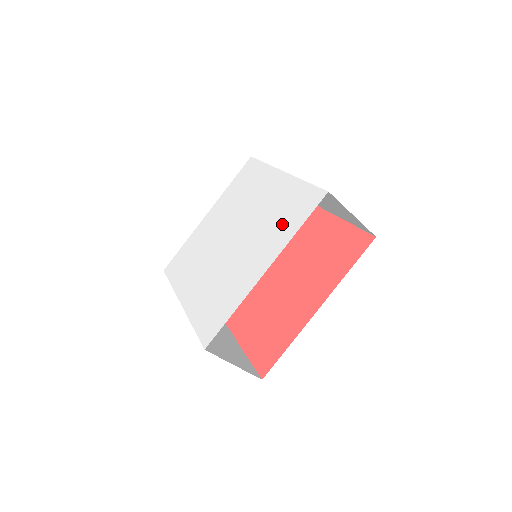
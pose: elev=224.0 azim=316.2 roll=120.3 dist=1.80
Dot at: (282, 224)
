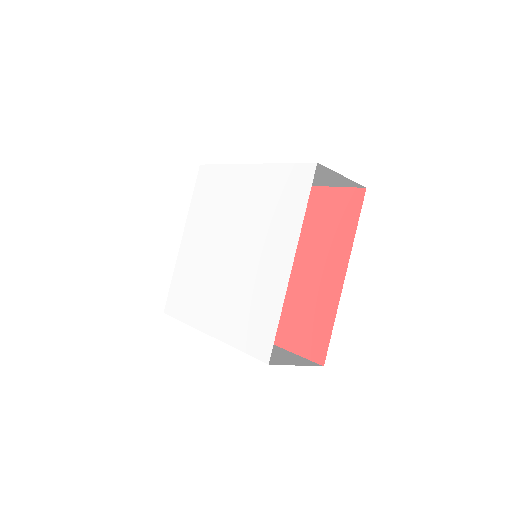
Dot at: (282, 212)
